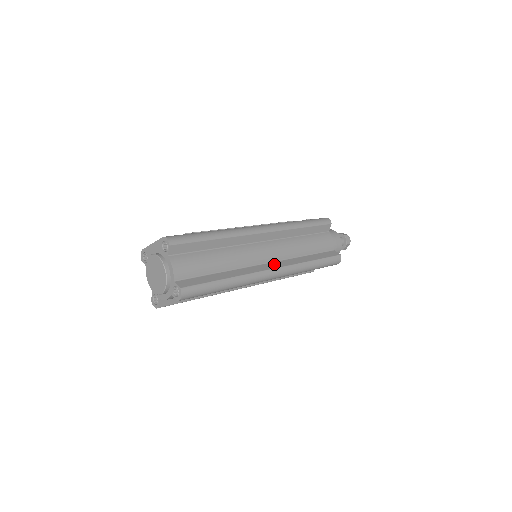
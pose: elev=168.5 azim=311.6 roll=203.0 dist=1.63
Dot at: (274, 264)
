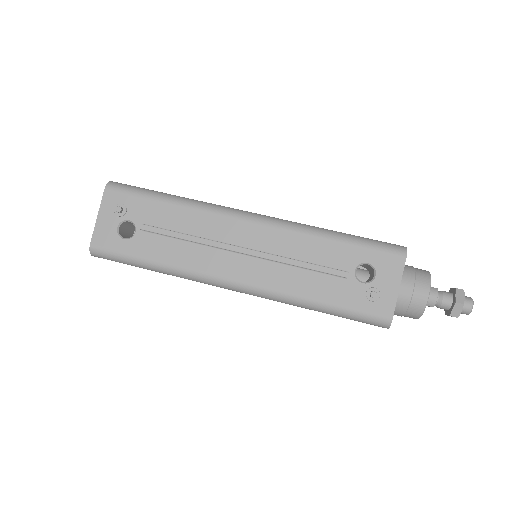
Dot at: occluded
